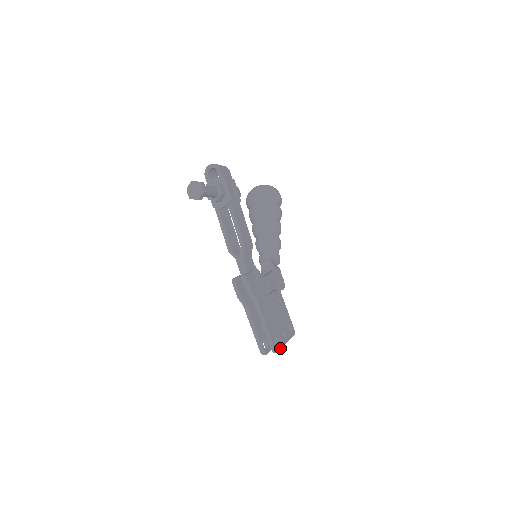
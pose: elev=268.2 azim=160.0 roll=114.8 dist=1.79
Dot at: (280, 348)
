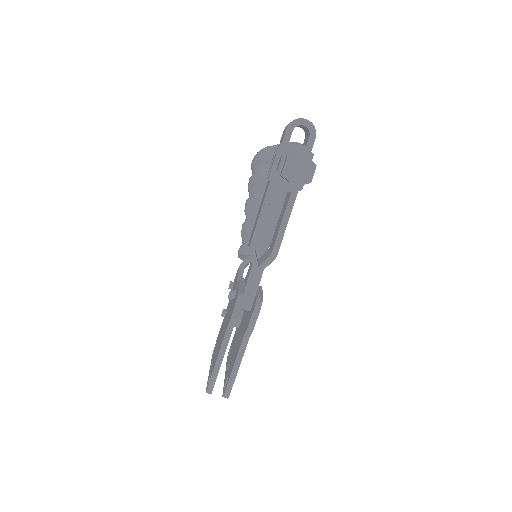
Dot at: occluded
